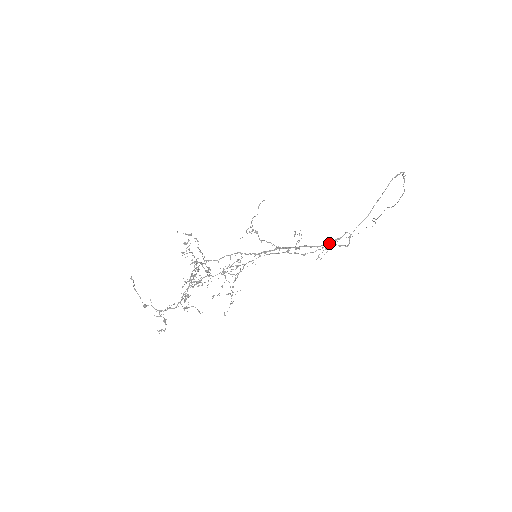
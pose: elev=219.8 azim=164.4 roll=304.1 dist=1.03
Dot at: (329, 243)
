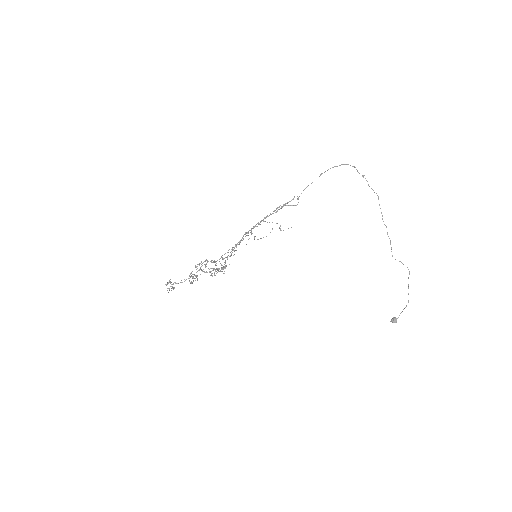
Dot at: occluded
